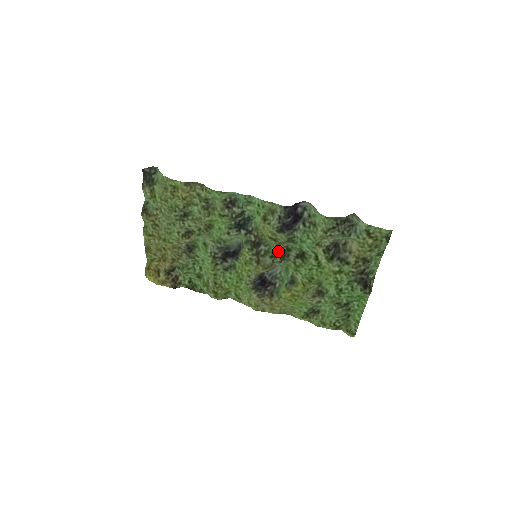
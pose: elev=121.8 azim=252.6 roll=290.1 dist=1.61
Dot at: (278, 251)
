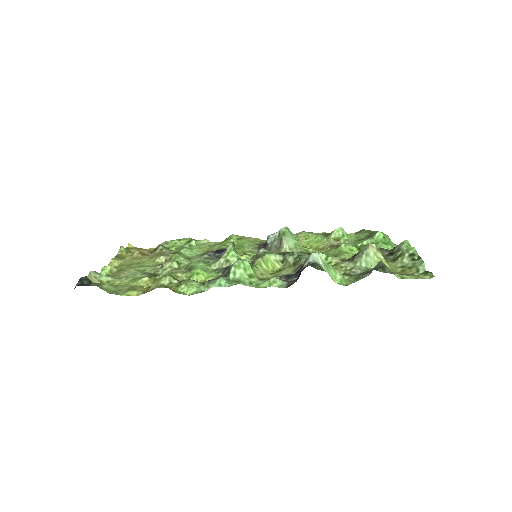
Dot at: (282, 255)
